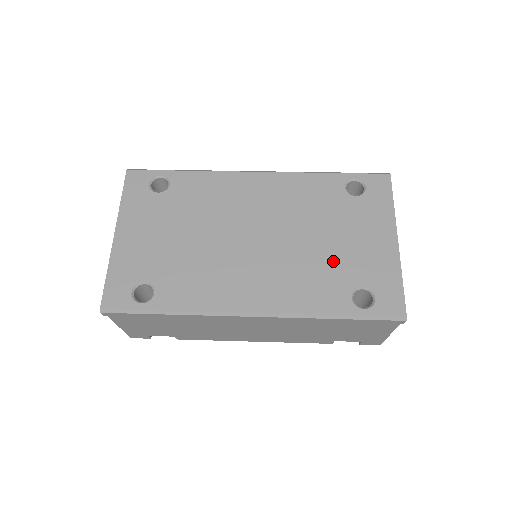
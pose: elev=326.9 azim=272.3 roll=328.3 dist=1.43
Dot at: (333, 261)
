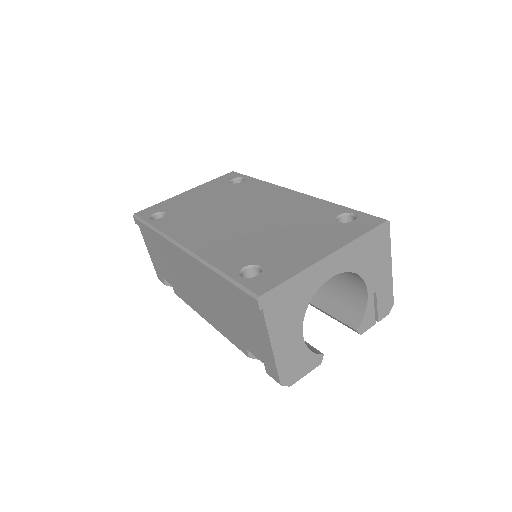
Dot at: (265, 245)
